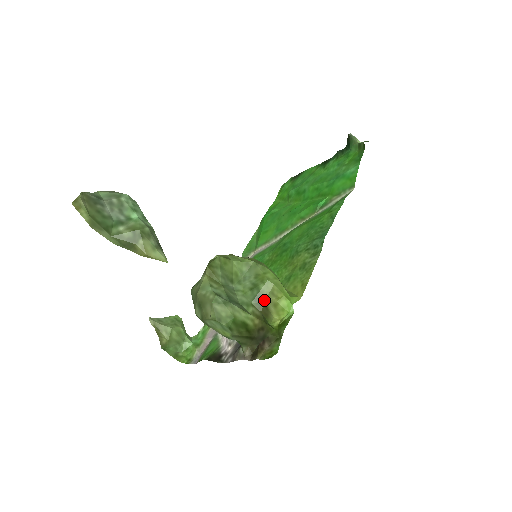
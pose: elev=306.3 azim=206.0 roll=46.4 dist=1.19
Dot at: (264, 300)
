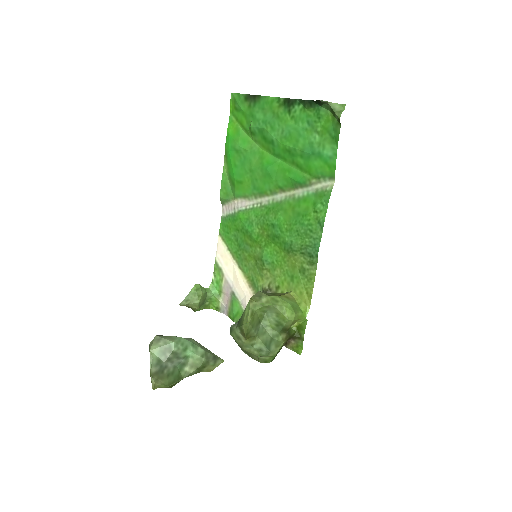
Dot at: occluded
